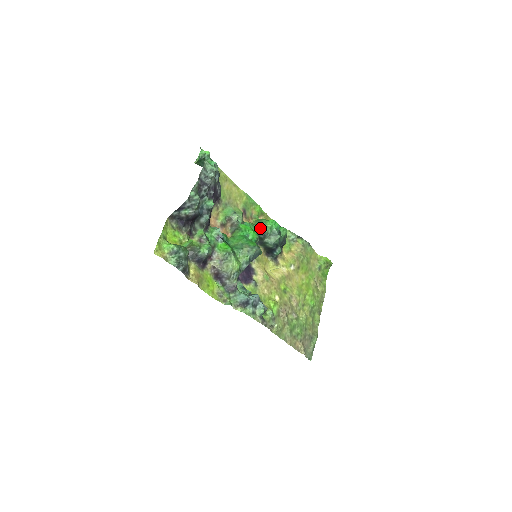
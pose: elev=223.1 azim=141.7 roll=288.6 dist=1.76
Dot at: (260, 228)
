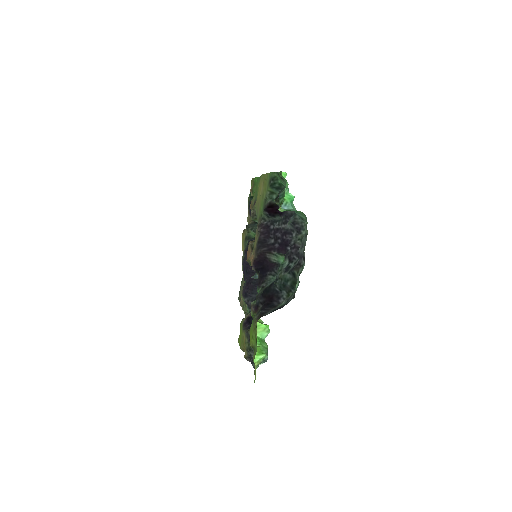
Dot at: occluded
